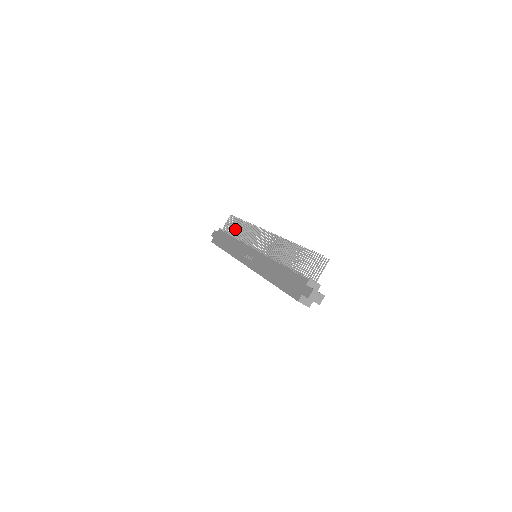
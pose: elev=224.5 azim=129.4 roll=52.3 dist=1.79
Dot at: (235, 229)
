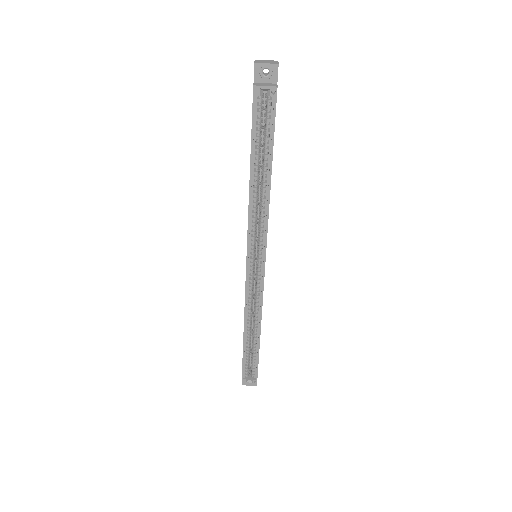
Dot at: occluded
